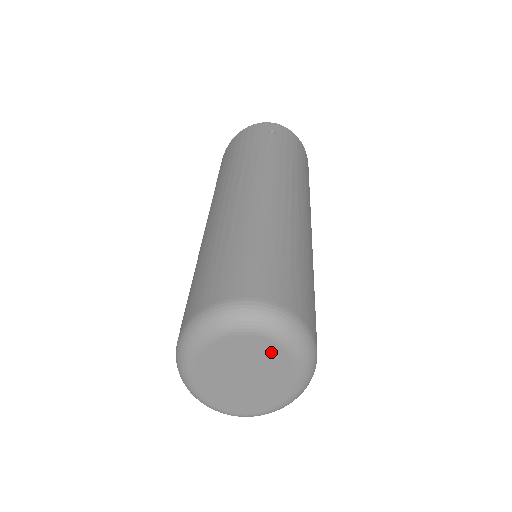
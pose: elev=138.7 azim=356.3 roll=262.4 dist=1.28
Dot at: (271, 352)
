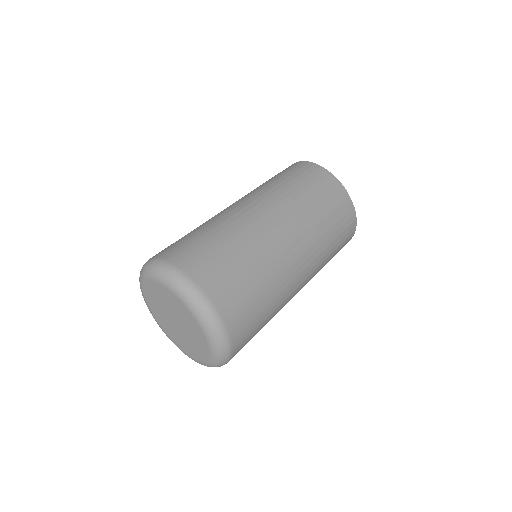
Dot at: (161, 290)
